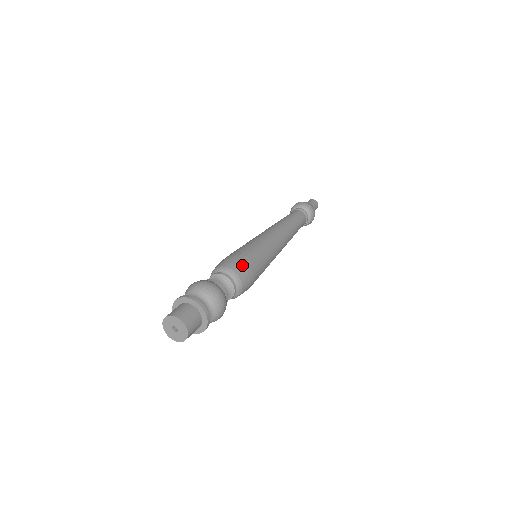
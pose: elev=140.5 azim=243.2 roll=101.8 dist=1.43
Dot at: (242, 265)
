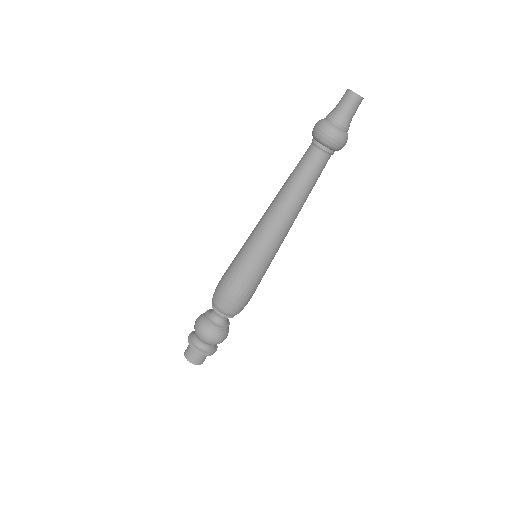
Dot at: (231, 303)
